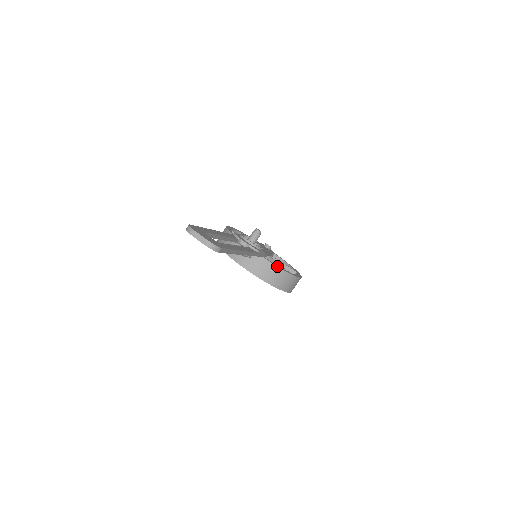
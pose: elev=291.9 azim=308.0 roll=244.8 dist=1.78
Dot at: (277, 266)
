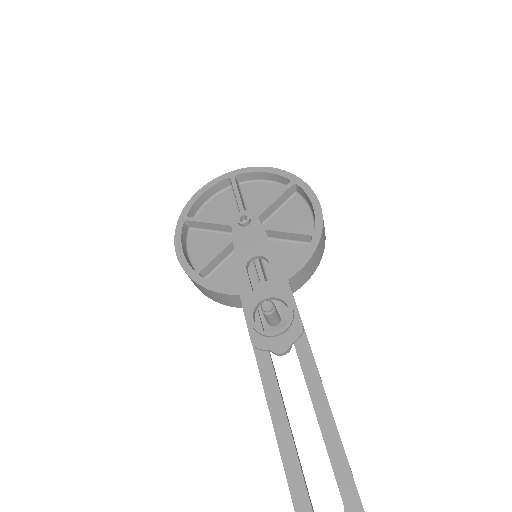
Dot at: (306, 263)
